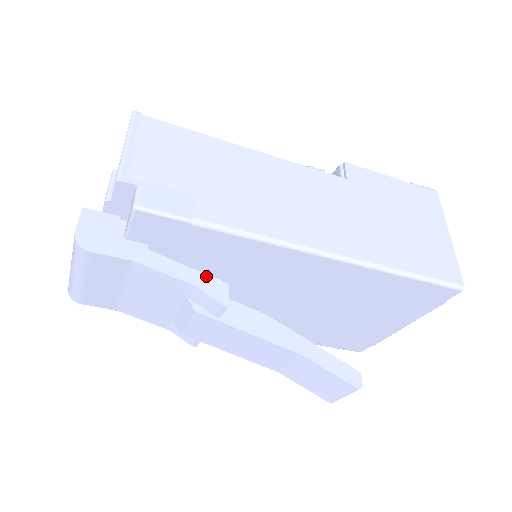
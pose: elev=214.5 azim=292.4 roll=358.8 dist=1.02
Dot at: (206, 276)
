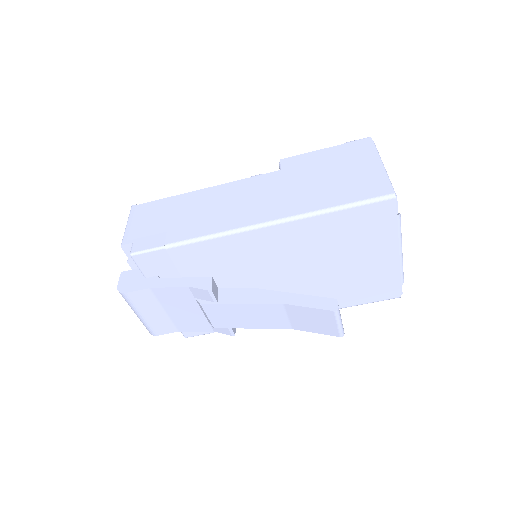
Dot at: (196, 278)
